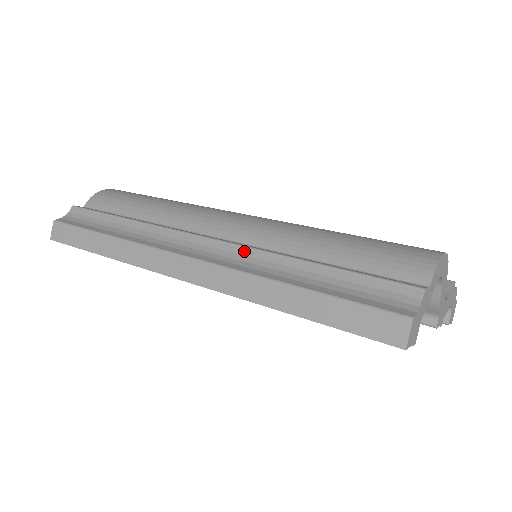
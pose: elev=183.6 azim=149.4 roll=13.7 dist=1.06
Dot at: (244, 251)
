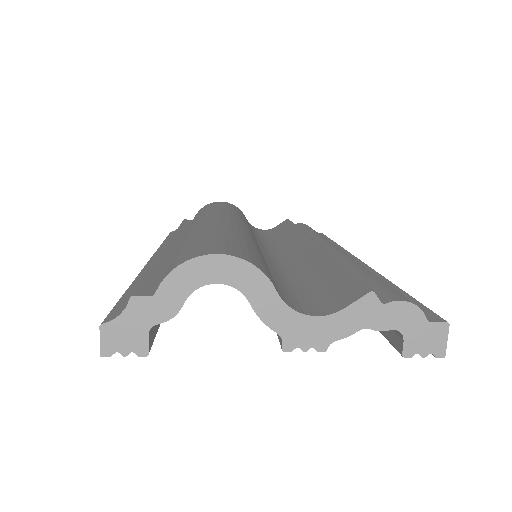
Dot at: occluded
